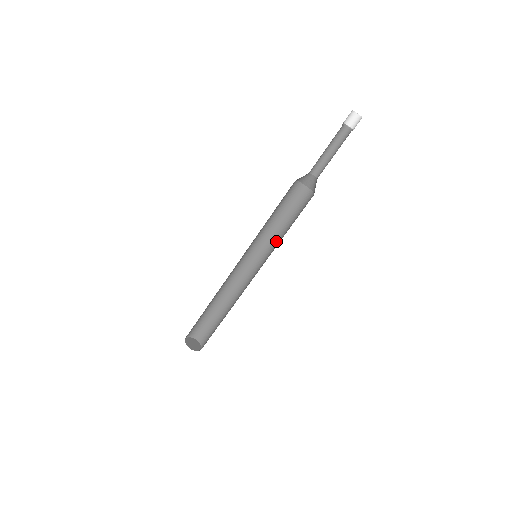
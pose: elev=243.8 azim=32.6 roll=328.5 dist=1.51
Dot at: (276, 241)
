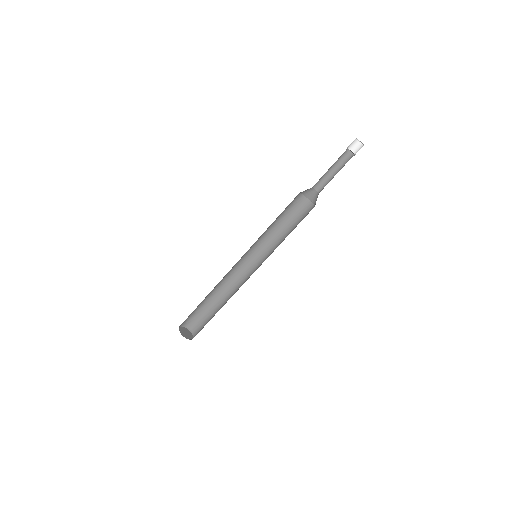
Dot at: (270, 239)
